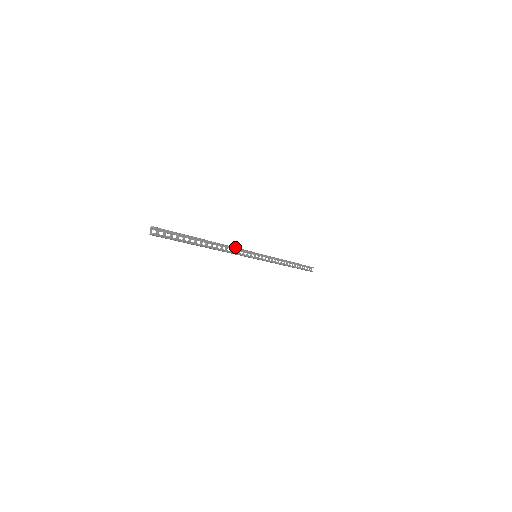
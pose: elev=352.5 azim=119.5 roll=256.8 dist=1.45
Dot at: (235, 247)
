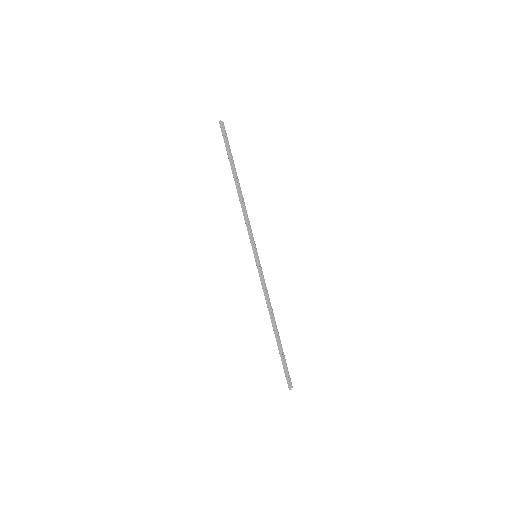
Dot at: (248, 218)
